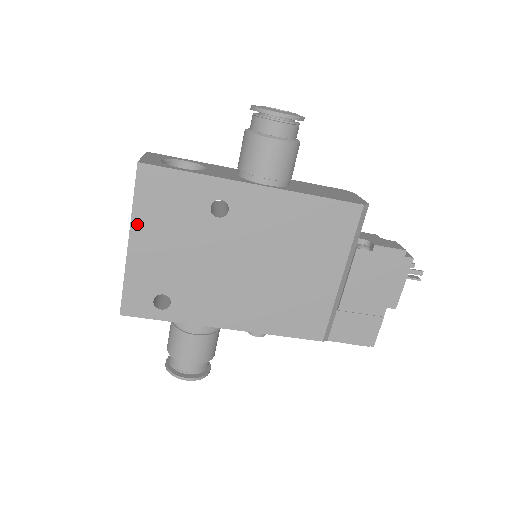
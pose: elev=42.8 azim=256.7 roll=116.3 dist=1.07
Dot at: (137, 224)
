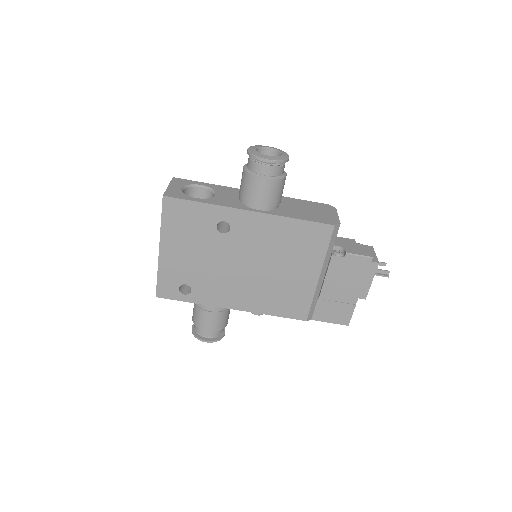
Dot at: (165, 237)
